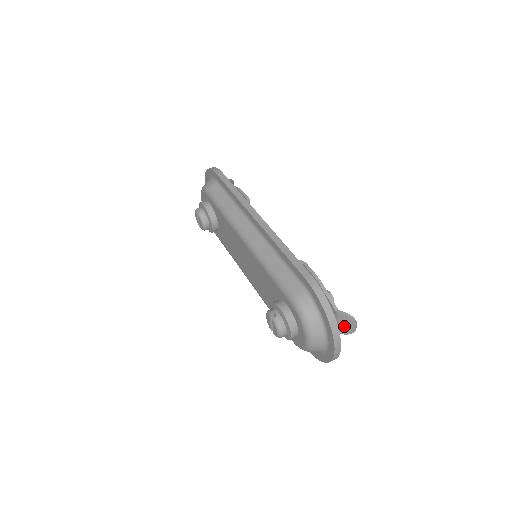
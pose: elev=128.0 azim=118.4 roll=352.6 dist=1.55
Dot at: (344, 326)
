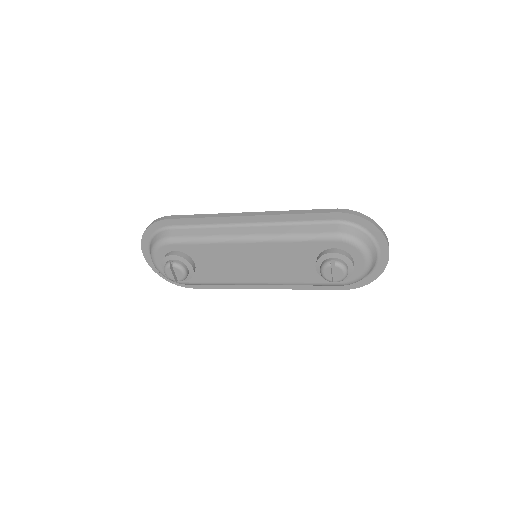
Dot at: occluded
